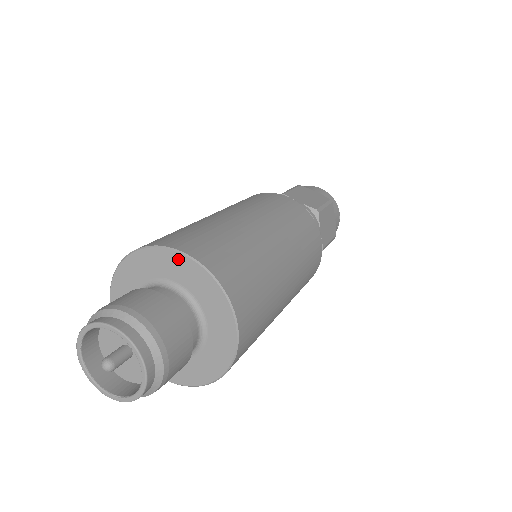
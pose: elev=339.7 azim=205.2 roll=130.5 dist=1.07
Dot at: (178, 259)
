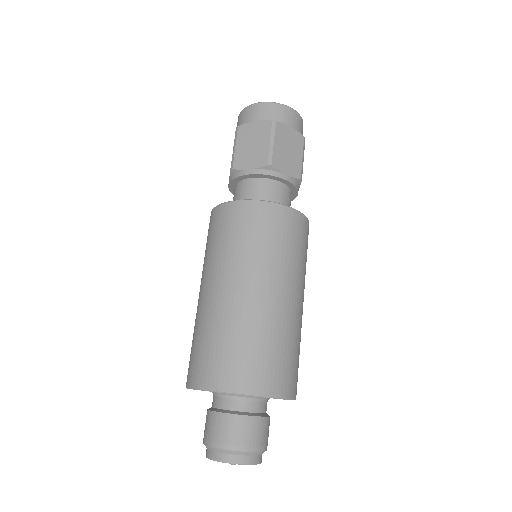
Dot at: occluded
